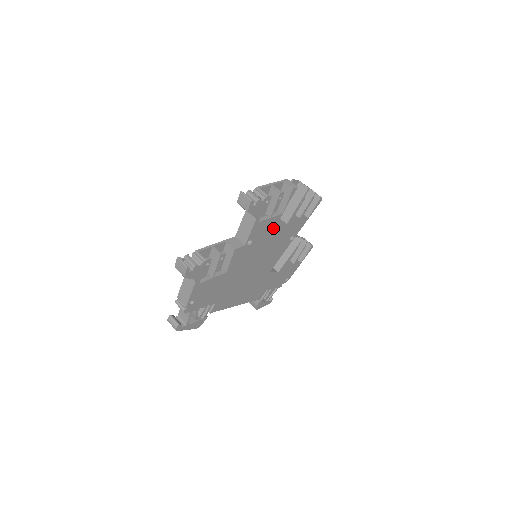
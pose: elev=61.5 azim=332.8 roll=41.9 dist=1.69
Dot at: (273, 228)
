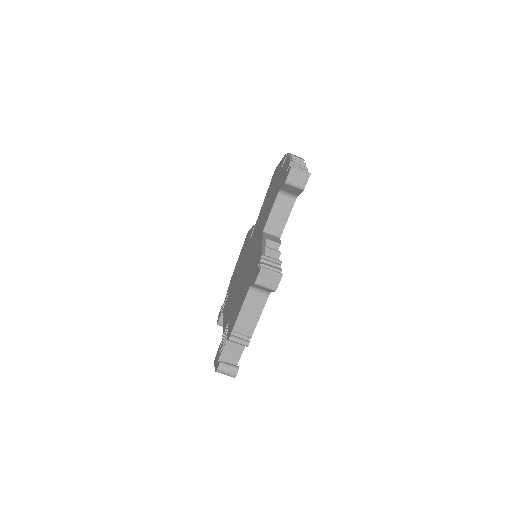
Dot at: occluded
